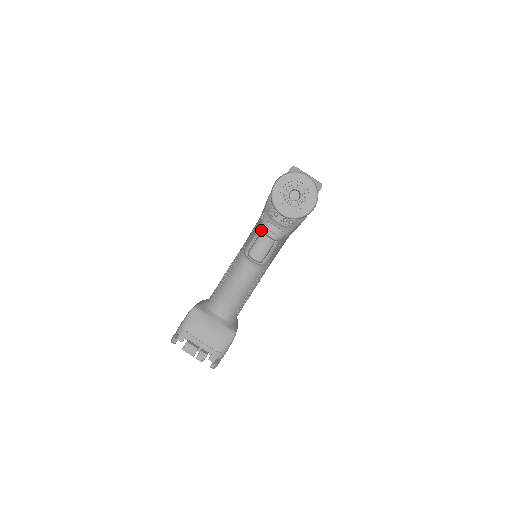
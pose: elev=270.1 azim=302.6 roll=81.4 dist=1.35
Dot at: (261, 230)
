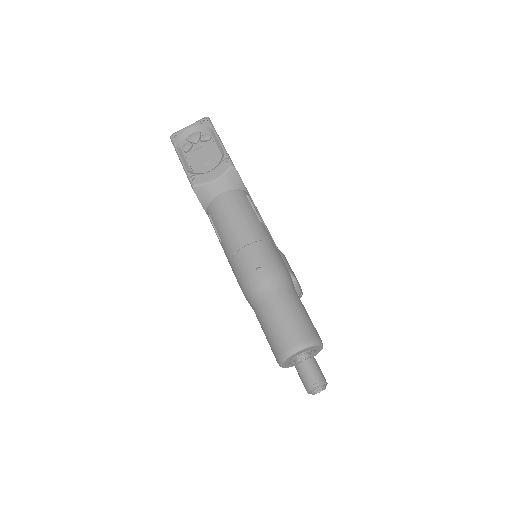
Dot at: occluded
